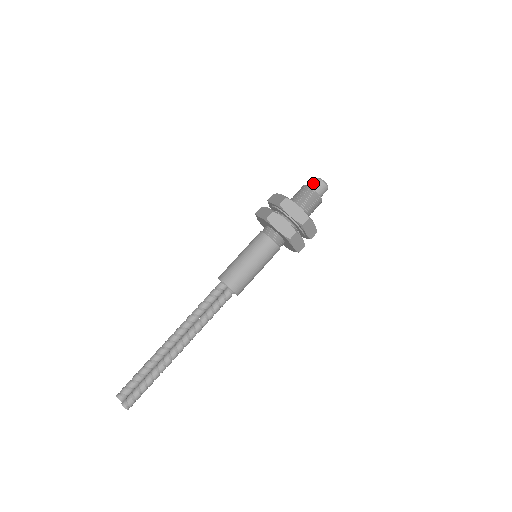
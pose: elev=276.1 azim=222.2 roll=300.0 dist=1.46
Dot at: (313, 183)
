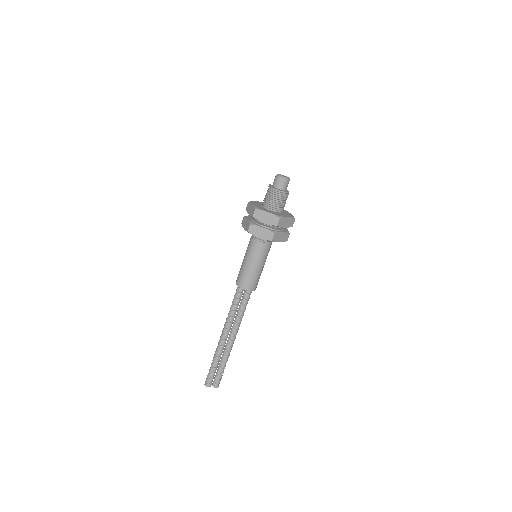
Dot at: (281, 185)
